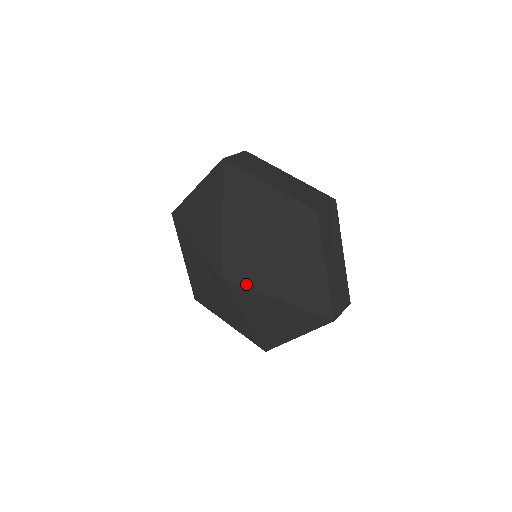
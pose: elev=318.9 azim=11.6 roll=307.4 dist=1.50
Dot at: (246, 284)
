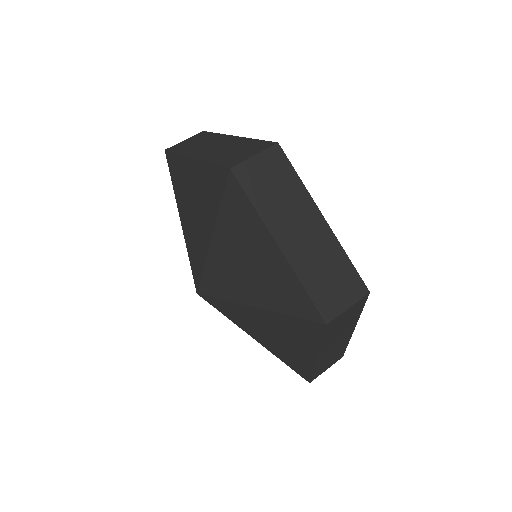
Dot at: occluded
